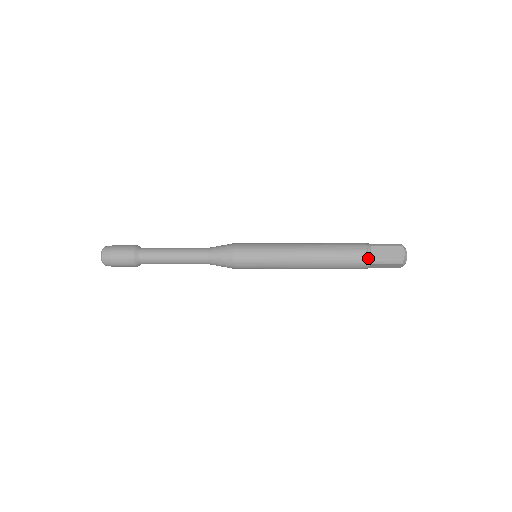
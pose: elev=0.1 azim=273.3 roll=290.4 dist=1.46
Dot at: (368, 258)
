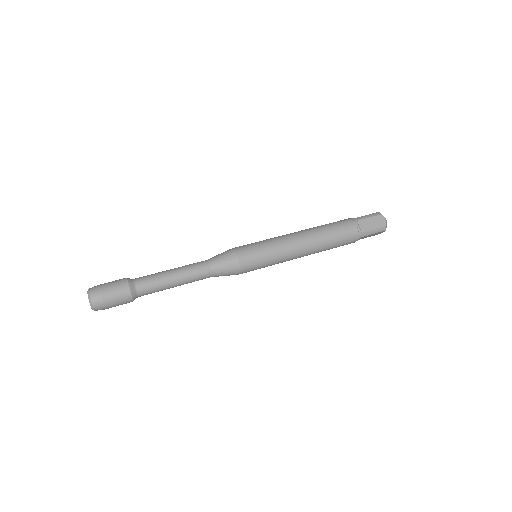
Dot at: (359, 233)
